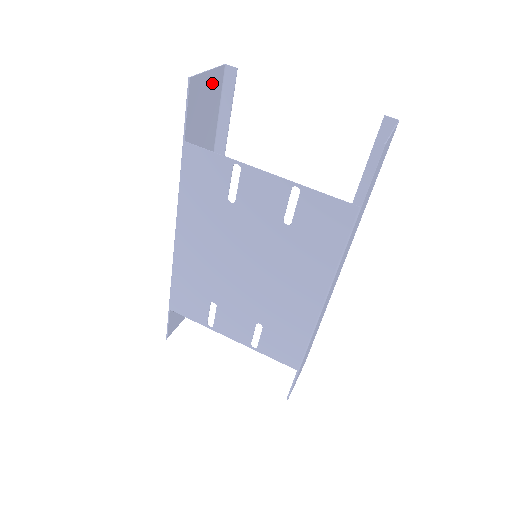
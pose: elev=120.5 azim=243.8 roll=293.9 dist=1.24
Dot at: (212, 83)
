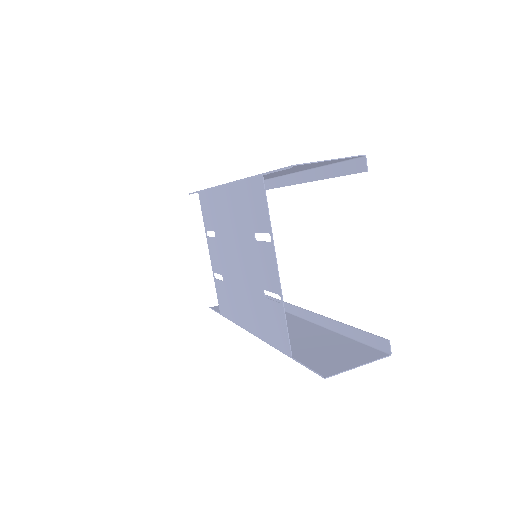
Dot at: occluded
